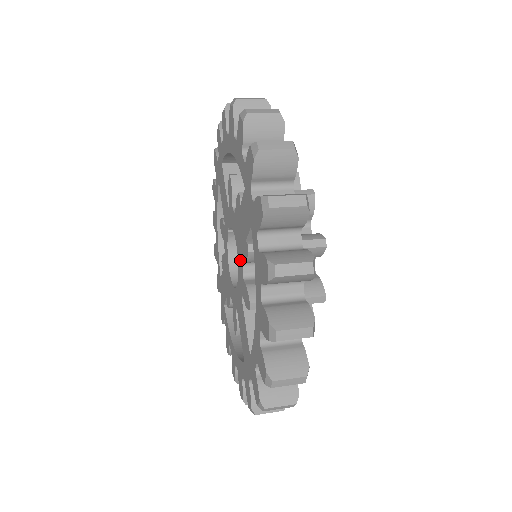
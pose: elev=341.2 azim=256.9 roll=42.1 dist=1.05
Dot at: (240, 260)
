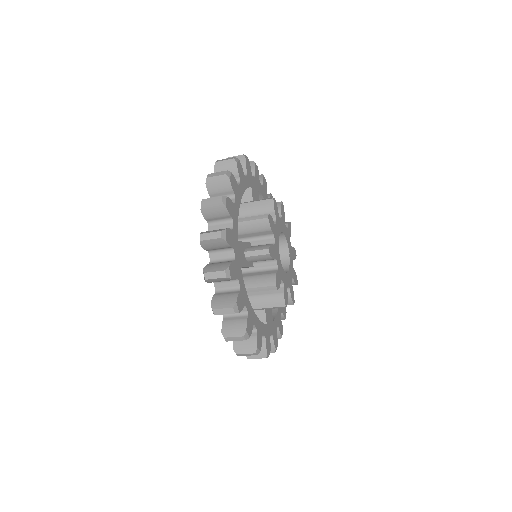
Dot at: occluded
